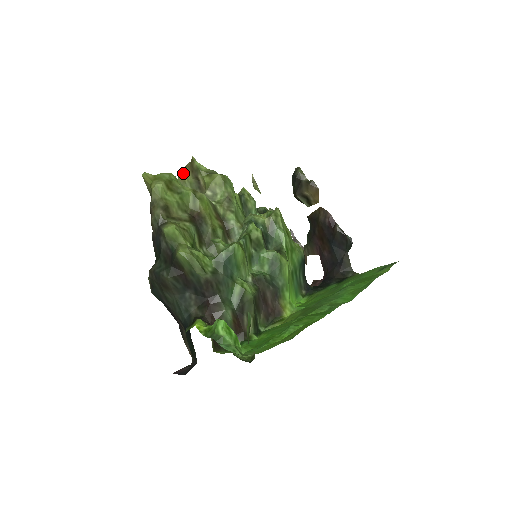
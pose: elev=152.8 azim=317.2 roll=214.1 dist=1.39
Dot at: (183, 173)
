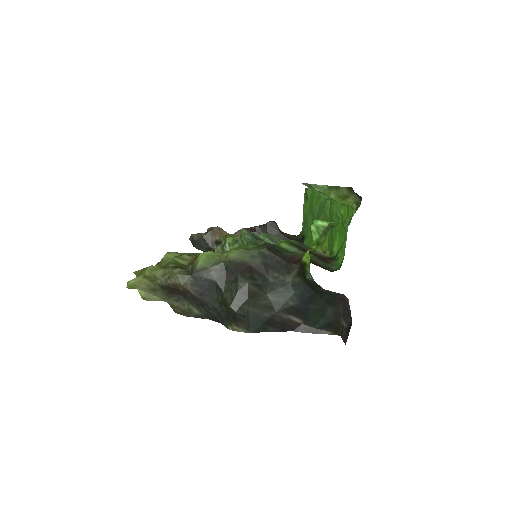
Dot at: occluded
